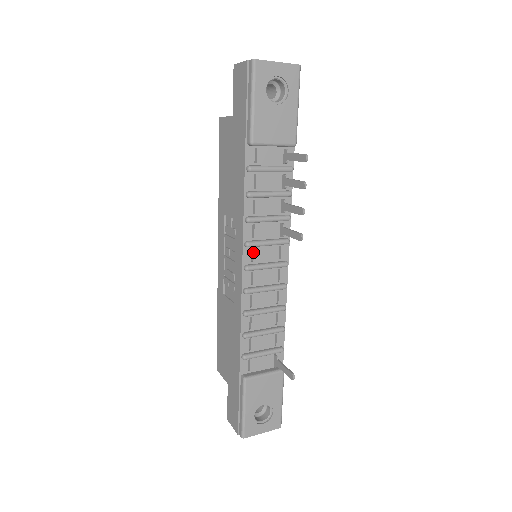
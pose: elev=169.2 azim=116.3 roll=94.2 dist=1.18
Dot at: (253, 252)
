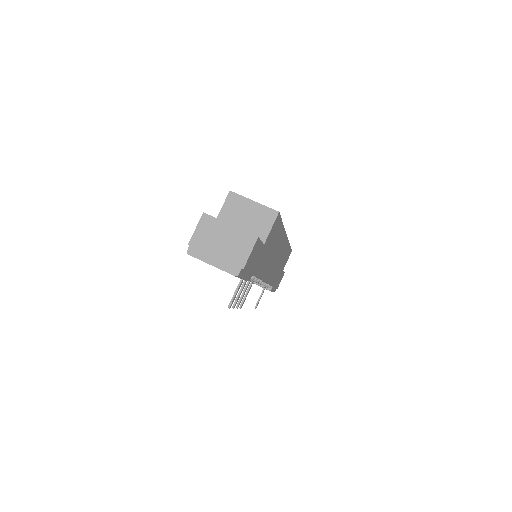
Dot at: occluded
